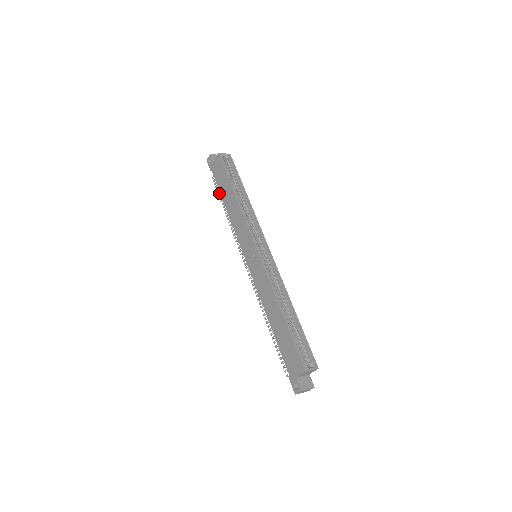
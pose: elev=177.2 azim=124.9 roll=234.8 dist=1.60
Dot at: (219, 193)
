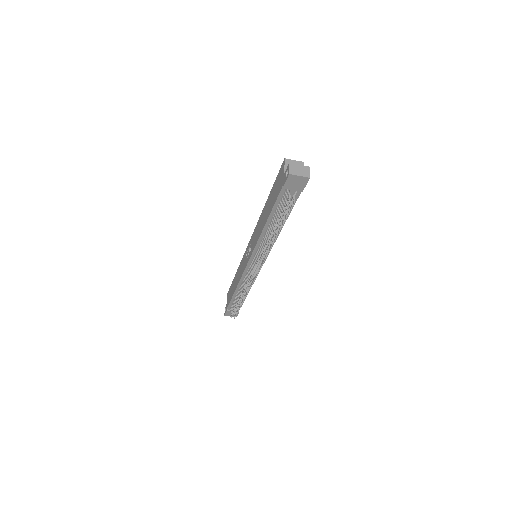
Dot at: (234, 308)
